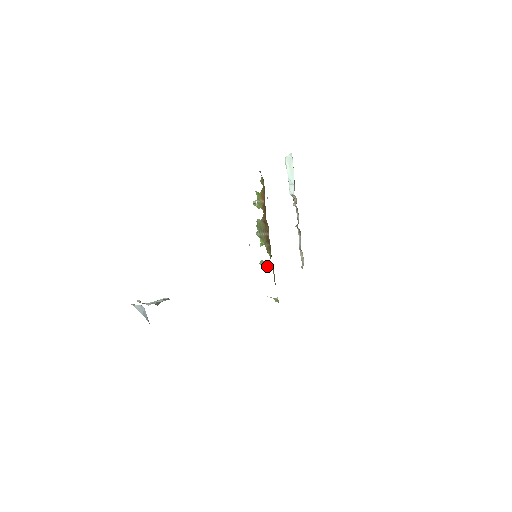
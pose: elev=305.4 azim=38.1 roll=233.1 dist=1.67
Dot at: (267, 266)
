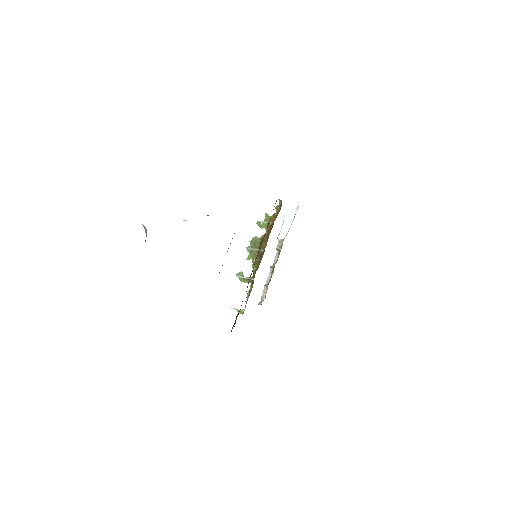
Dot at: (246, 278)
